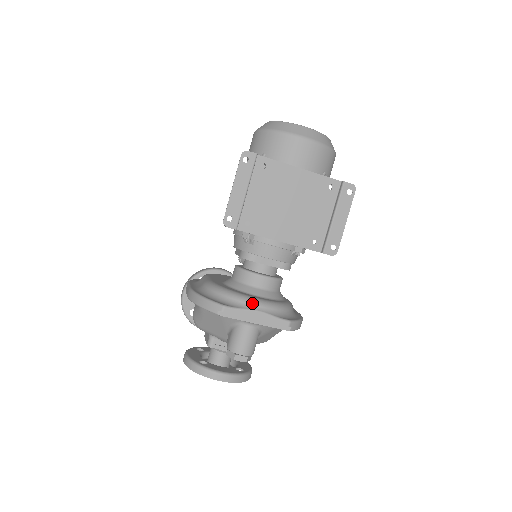
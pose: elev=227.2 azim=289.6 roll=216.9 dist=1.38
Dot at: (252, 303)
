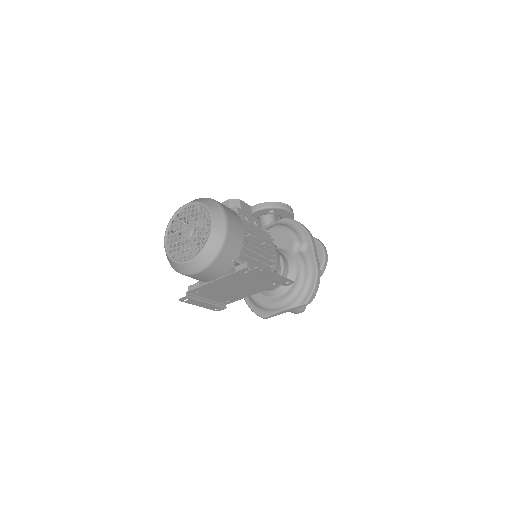
Dot at: (276, 309)
